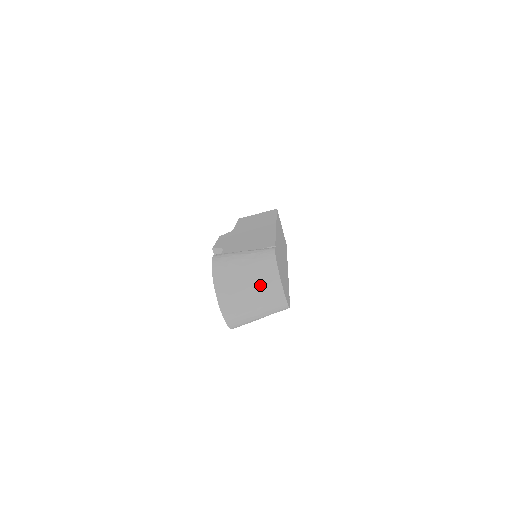
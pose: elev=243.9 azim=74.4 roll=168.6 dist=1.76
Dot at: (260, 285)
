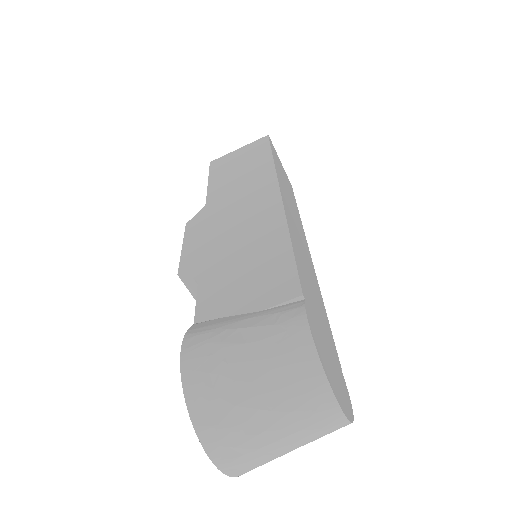
Dot at: (294, 418)
